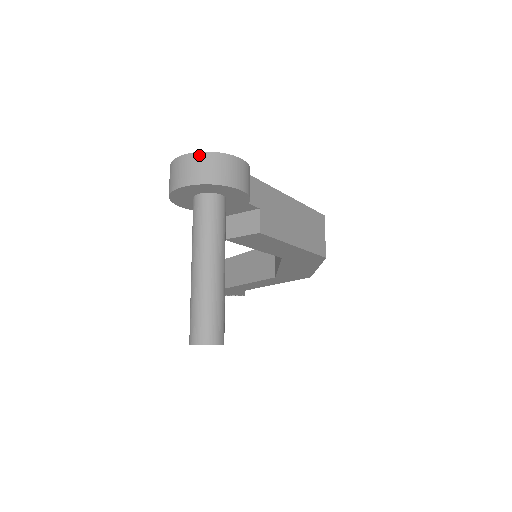
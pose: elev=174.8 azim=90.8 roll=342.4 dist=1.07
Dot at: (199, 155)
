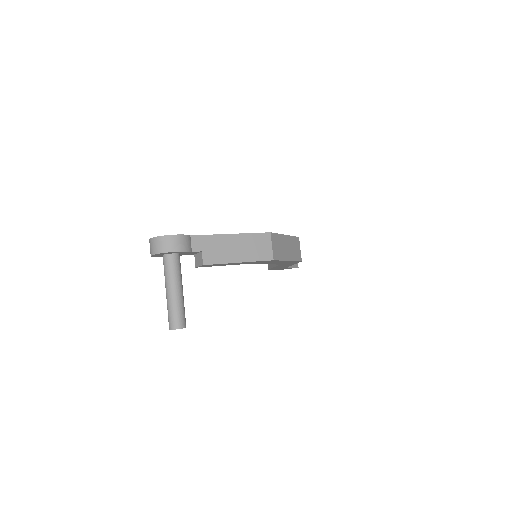
Dot at: (154, 239)
